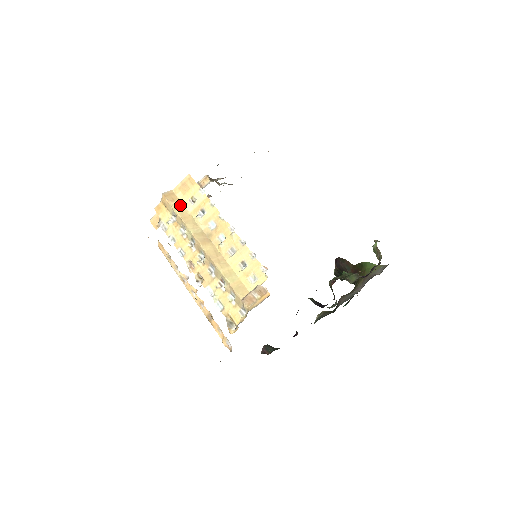
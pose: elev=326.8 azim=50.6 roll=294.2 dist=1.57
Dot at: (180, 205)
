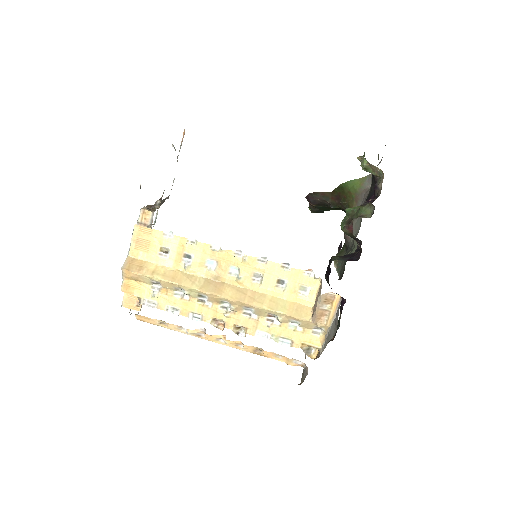
Dot at: (153, 267)
